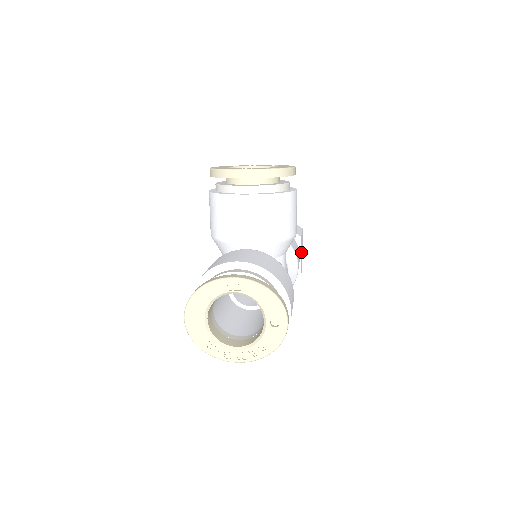
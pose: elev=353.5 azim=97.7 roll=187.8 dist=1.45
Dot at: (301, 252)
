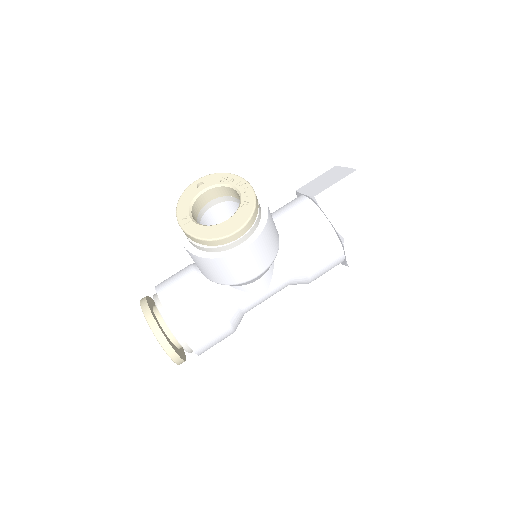
Dot at: (356, 244)
